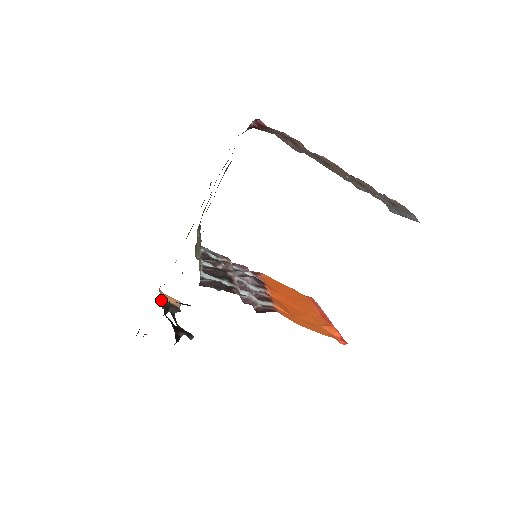
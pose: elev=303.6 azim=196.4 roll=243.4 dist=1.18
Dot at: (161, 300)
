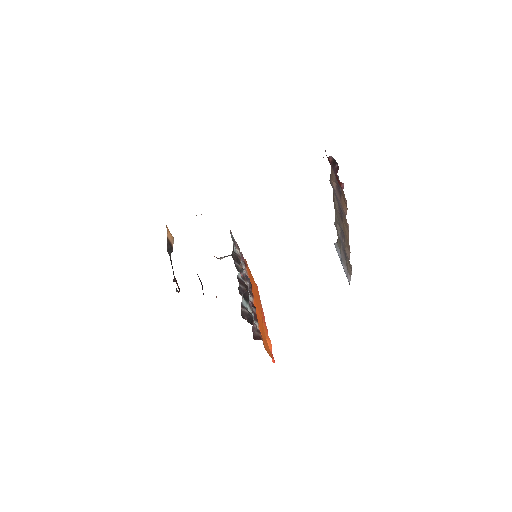
Dot at: (167, 239)
